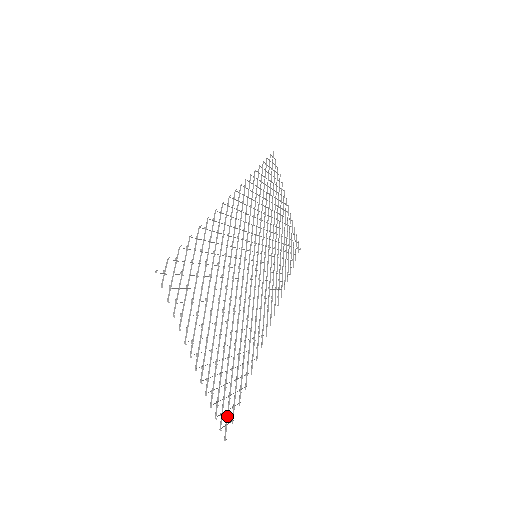
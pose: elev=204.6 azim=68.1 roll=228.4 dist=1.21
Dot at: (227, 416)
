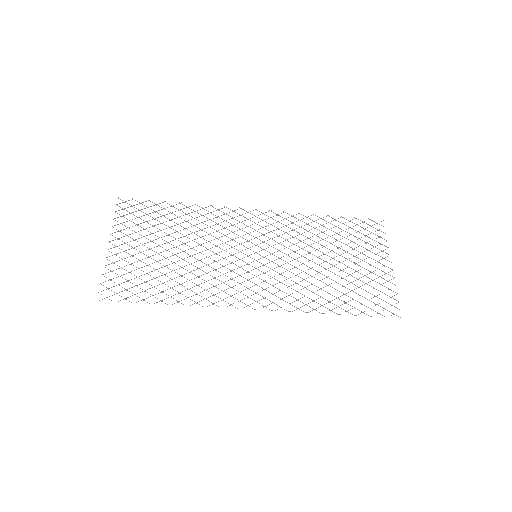
Dot at: occluded
